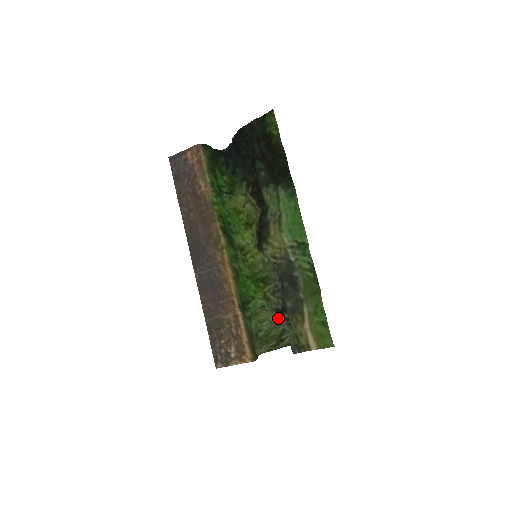
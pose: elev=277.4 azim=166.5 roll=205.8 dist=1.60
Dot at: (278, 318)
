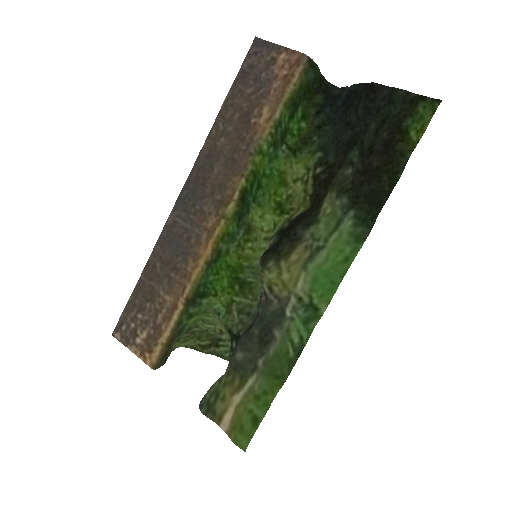
Dot at: (226, 334)
